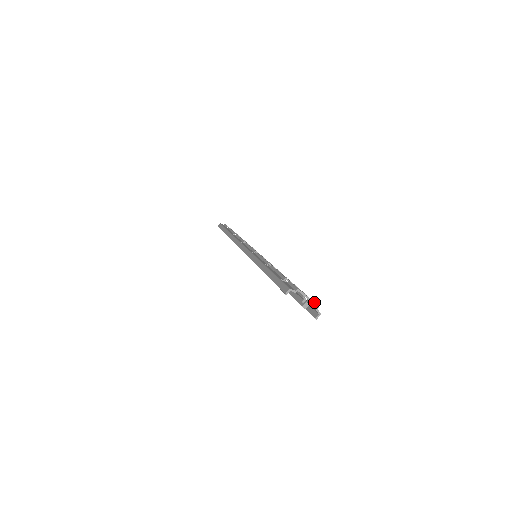
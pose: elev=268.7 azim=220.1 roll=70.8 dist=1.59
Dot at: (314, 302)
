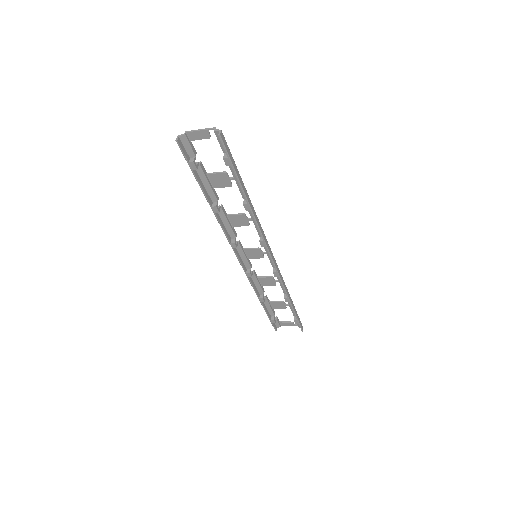
Dot at: (208, 128)
